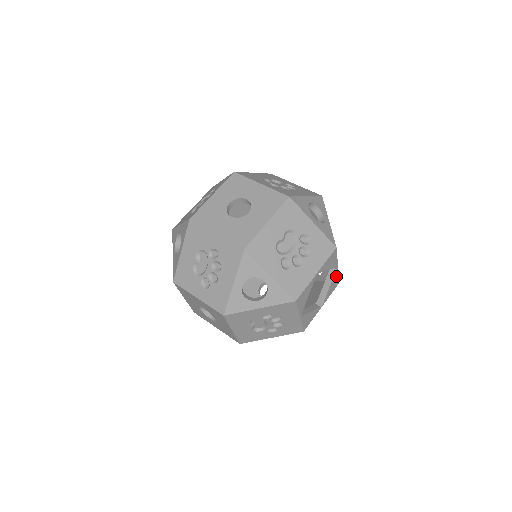
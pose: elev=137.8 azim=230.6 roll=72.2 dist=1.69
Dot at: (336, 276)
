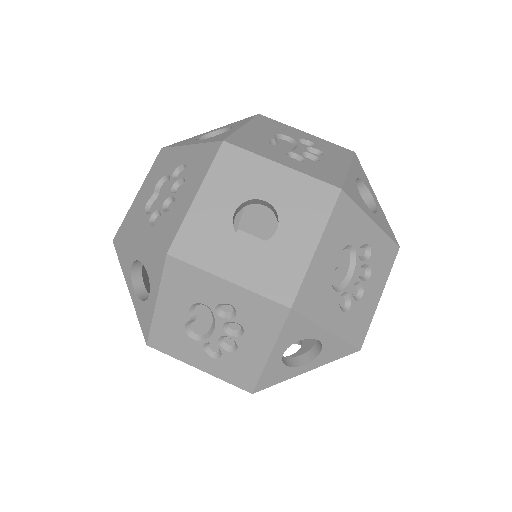
Dot at: occluded
